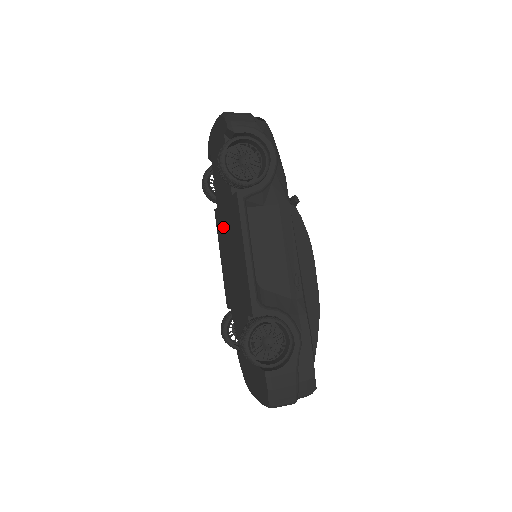
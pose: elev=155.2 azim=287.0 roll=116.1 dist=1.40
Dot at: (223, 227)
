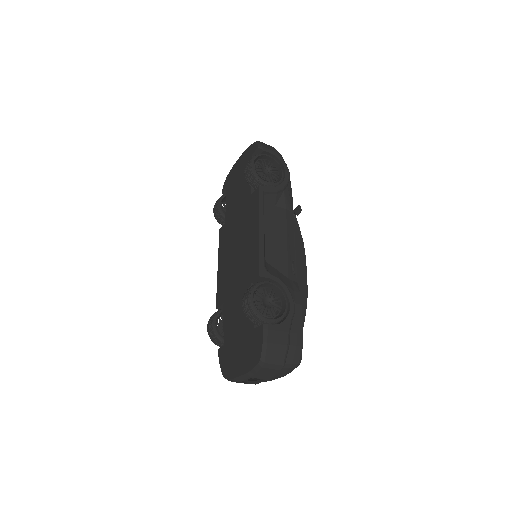
Dot at: (230, 233)
